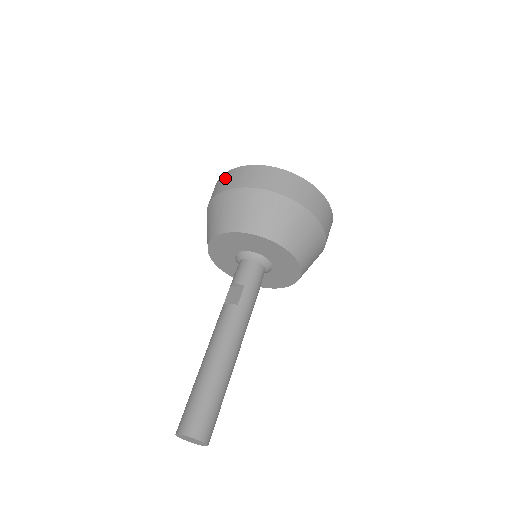
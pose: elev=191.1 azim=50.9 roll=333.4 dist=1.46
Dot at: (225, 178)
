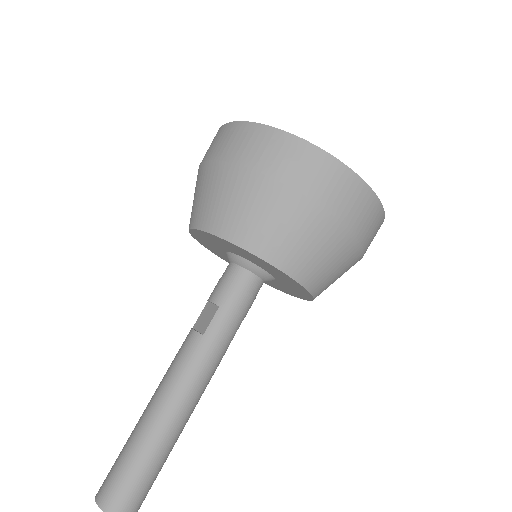
Dot at: (214, 138)
